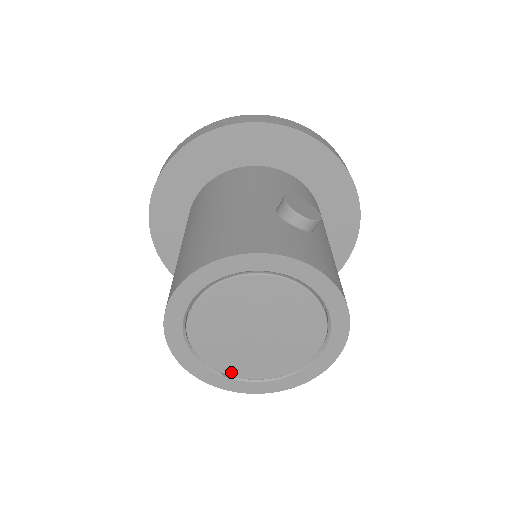
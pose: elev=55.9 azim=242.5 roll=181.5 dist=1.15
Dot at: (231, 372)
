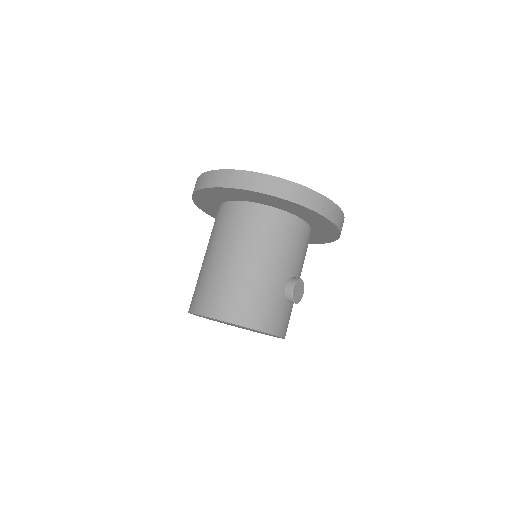
Dot at: occluded
